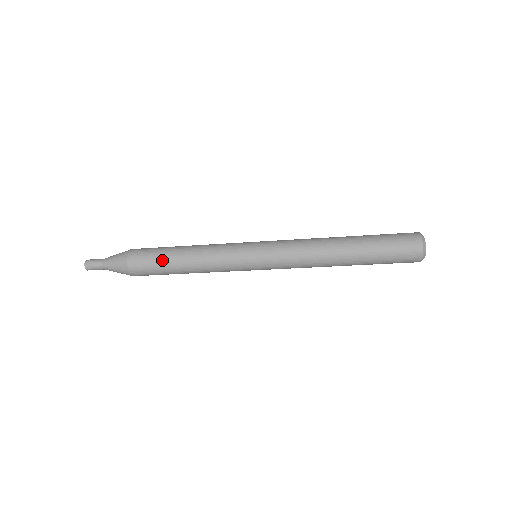
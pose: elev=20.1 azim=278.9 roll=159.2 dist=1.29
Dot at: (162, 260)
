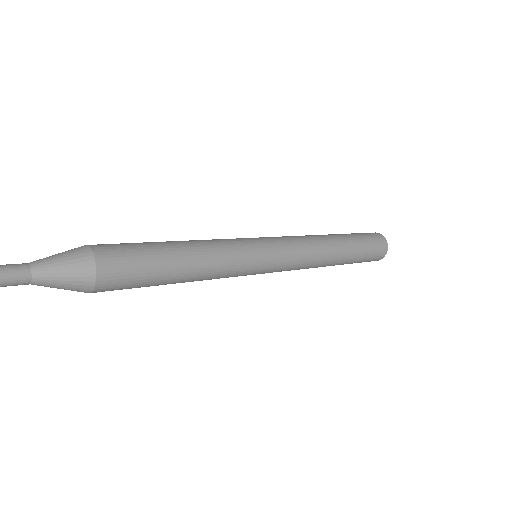
Dot at: (153, 282)
